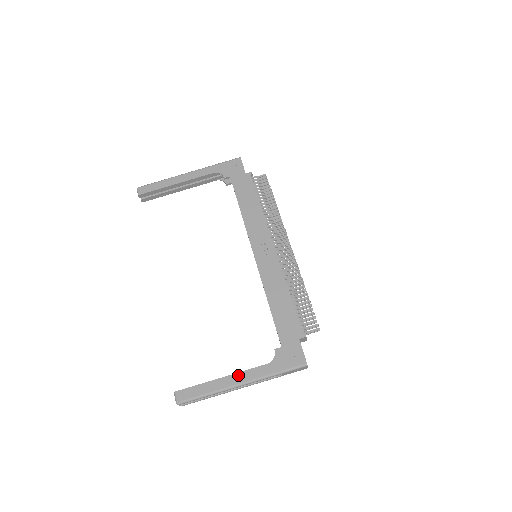
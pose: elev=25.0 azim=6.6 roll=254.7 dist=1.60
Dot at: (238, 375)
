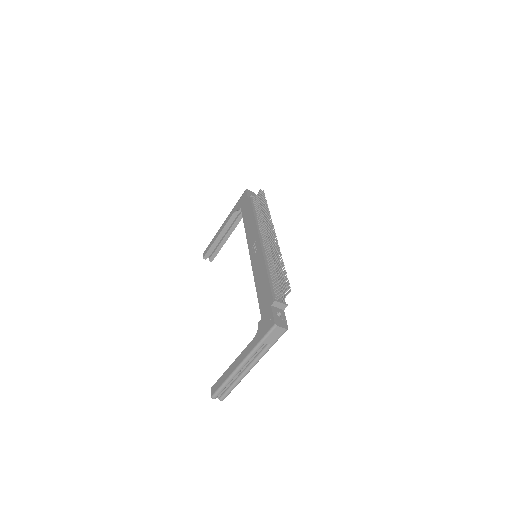
Dot at: (239, 357)
